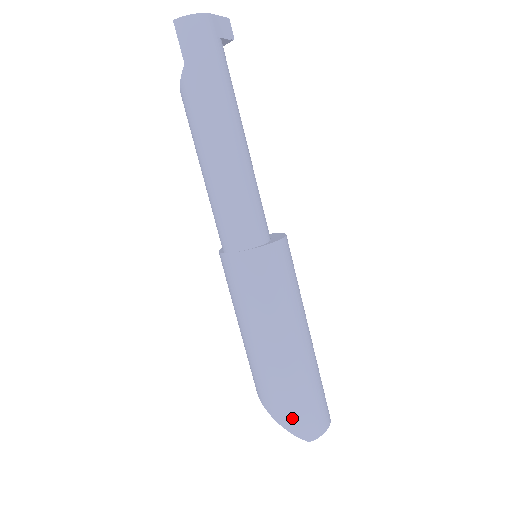
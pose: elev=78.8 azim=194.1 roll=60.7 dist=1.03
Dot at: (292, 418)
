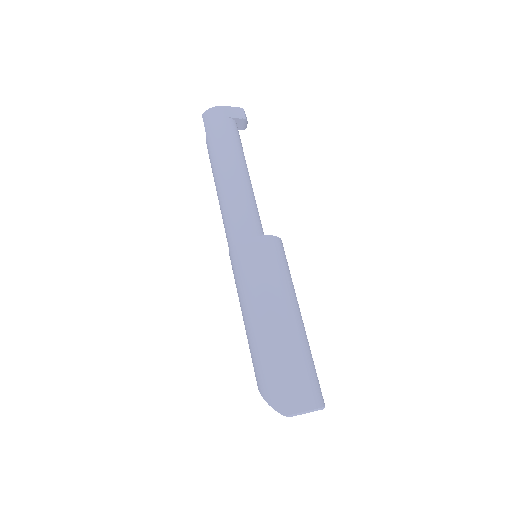
Dot at: (270, 389)
